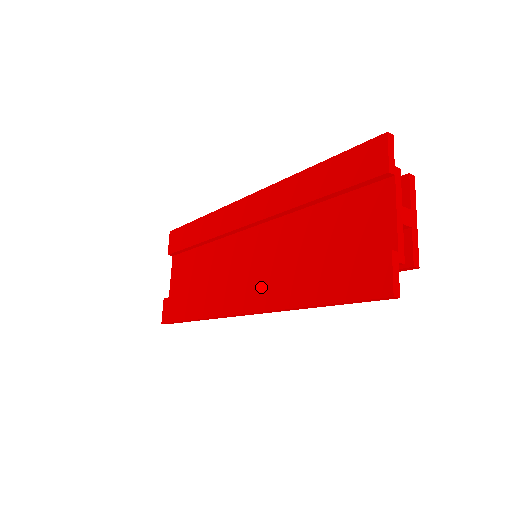
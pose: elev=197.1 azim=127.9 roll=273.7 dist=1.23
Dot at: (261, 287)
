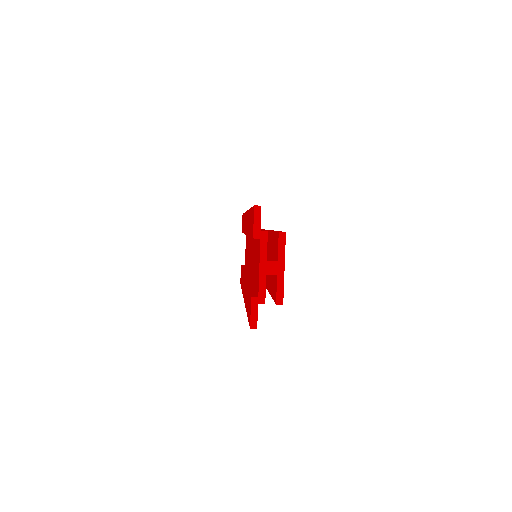
Dot at: occluded
